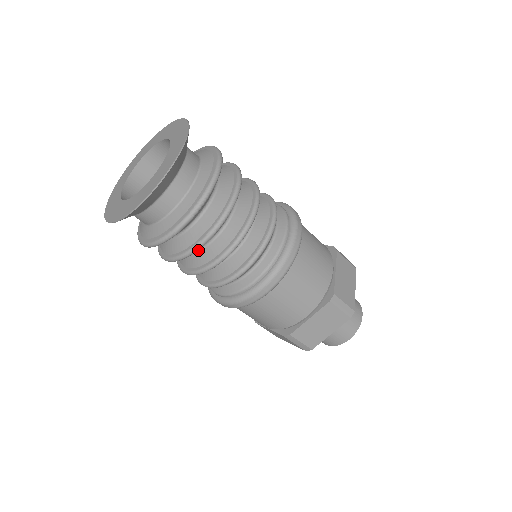
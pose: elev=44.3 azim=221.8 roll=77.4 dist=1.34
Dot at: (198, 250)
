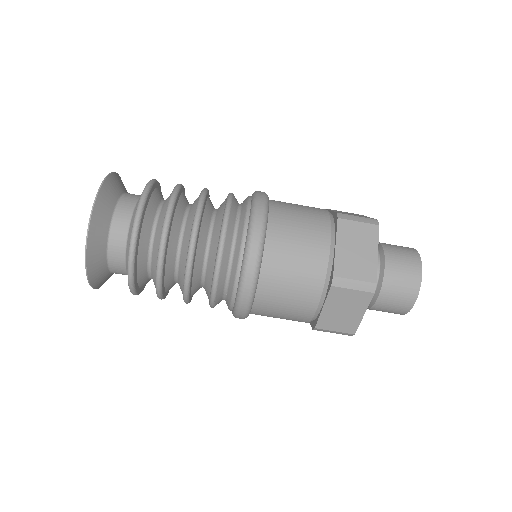
Dot at: (179, 251)
